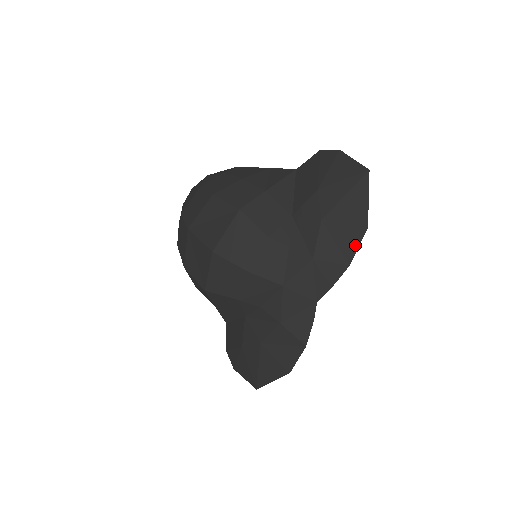
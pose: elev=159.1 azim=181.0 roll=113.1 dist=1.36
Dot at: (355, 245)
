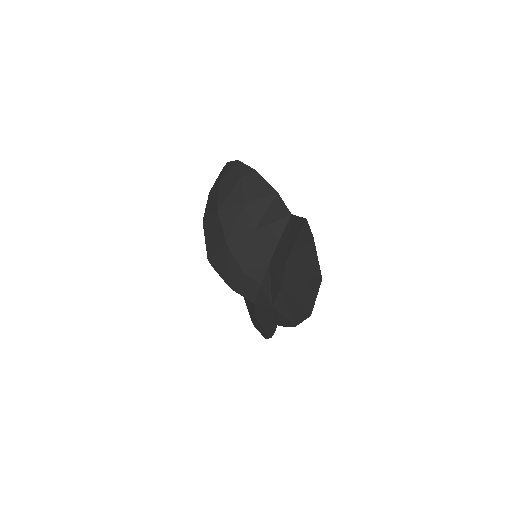
Dot at: (301, 319)
